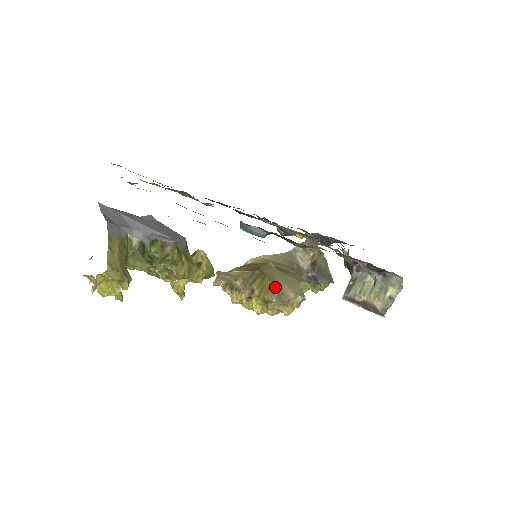
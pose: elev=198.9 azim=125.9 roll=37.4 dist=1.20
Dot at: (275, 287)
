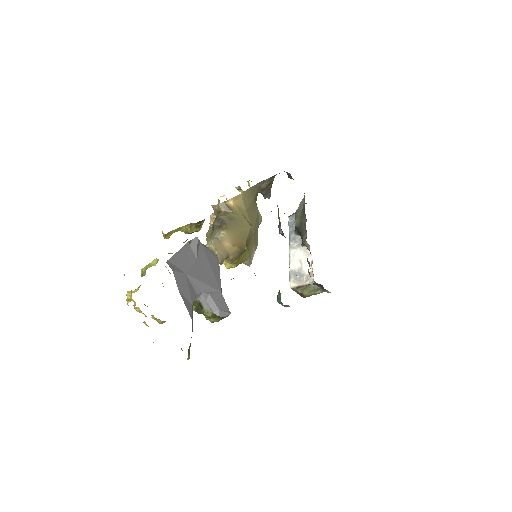
Dot at: (249, 254)
